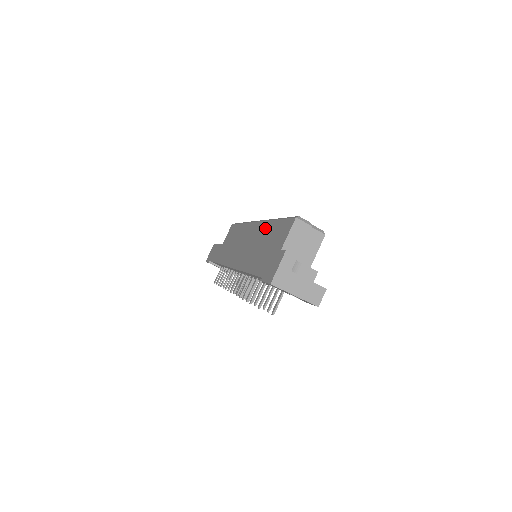
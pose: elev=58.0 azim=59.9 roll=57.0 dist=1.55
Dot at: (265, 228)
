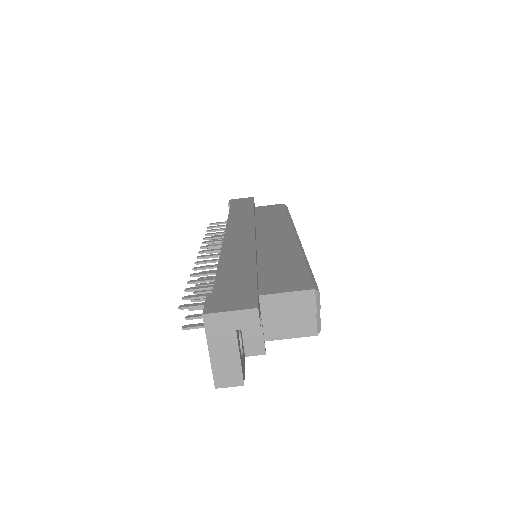
Dot at: (289, 250)
